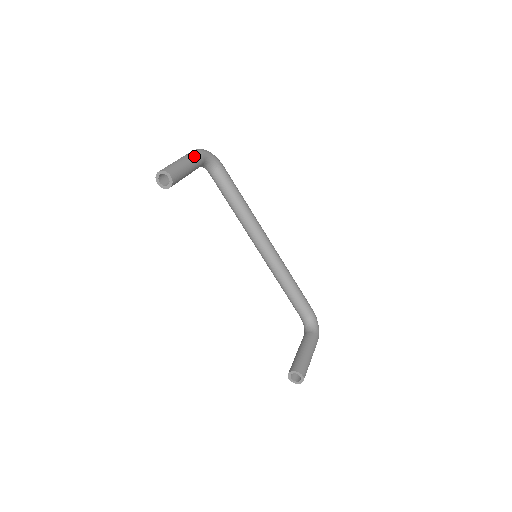
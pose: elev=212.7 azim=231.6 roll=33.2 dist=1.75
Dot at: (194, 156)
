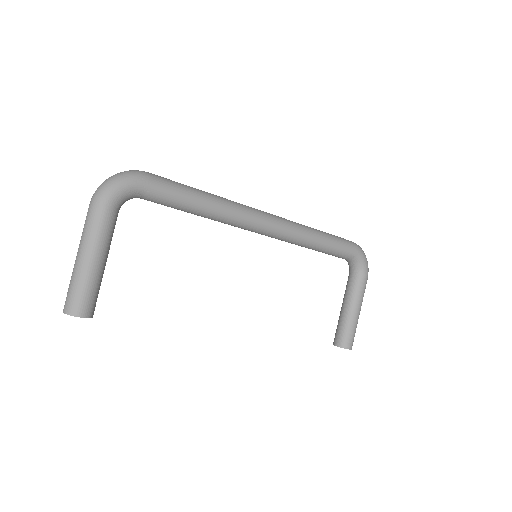
Dot at: (96, 231)
